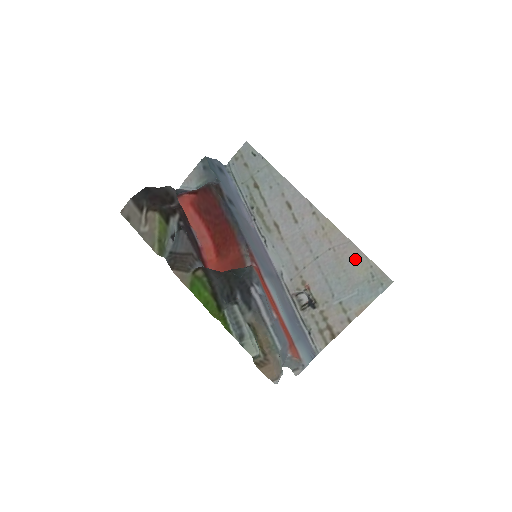
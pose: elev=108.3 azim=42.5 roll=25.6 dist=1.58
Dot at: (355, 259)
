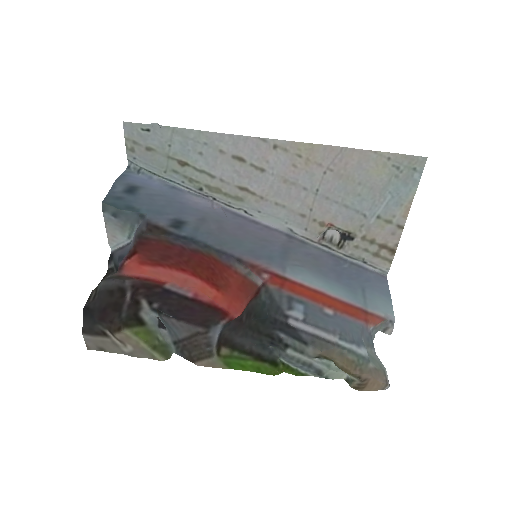
Dot at: (363, 164)
